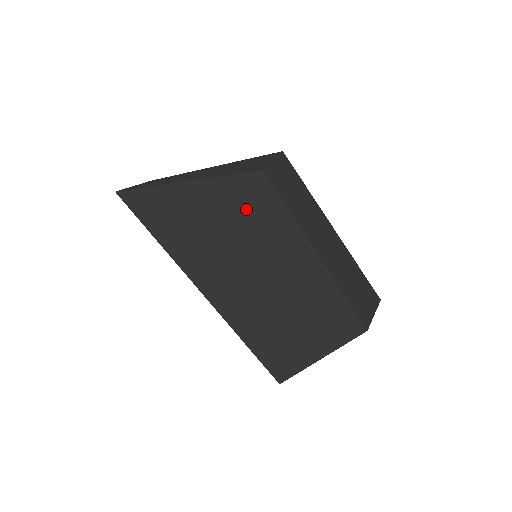
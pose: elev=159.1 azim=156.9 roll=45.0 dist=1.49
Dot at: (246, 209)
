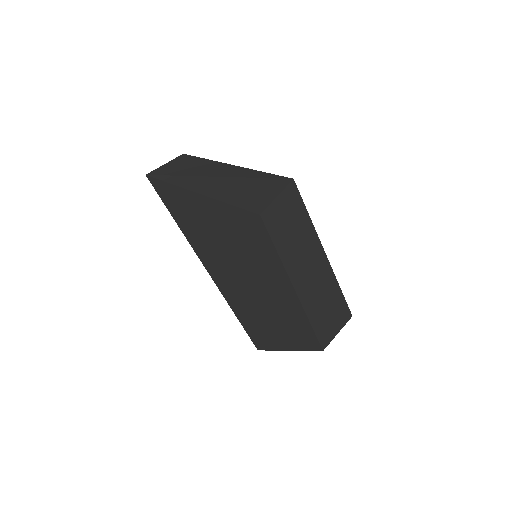
Dot at: (245, 235)
